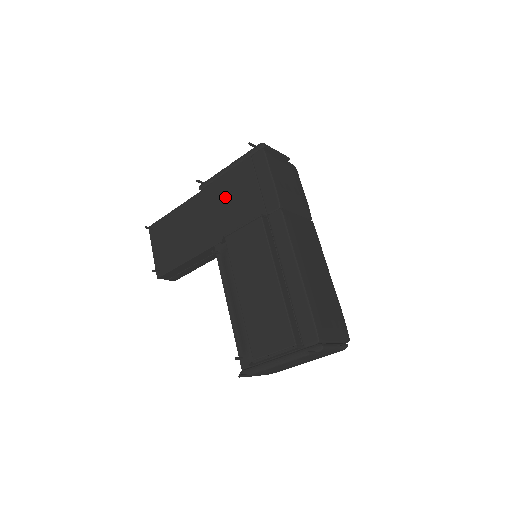
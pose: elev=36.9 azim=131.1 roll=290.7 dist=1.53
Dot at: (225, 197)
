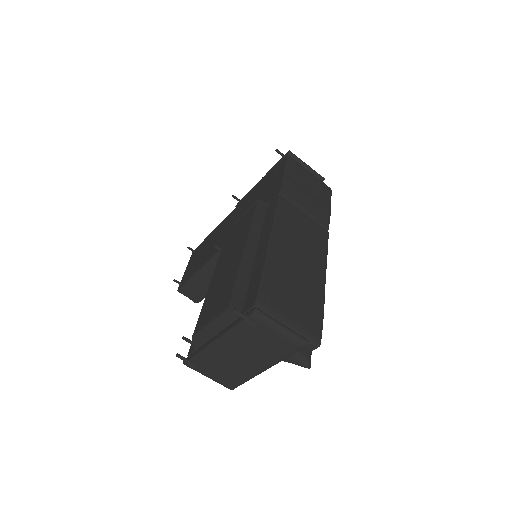
Dot at: (247, 204)
